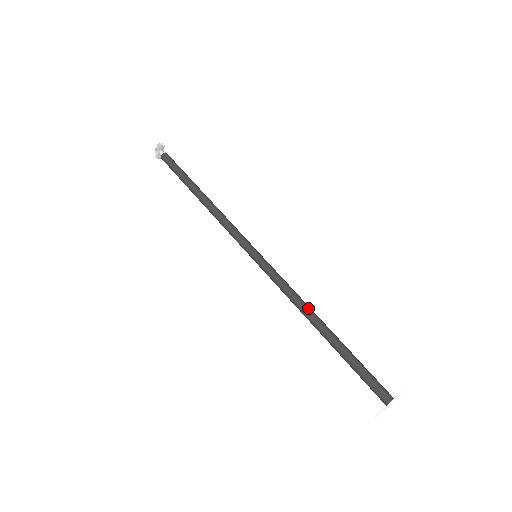
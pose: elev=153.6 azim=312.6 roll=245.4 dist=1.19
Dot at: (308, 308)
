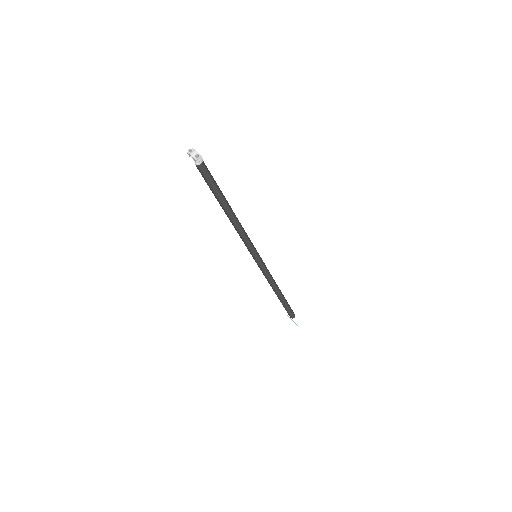
Dot at: (275, 286)
